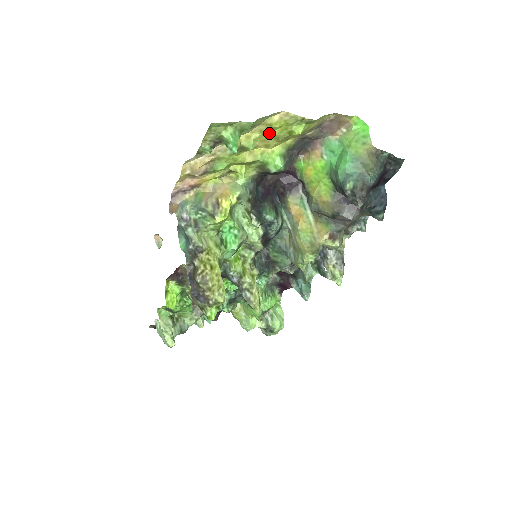
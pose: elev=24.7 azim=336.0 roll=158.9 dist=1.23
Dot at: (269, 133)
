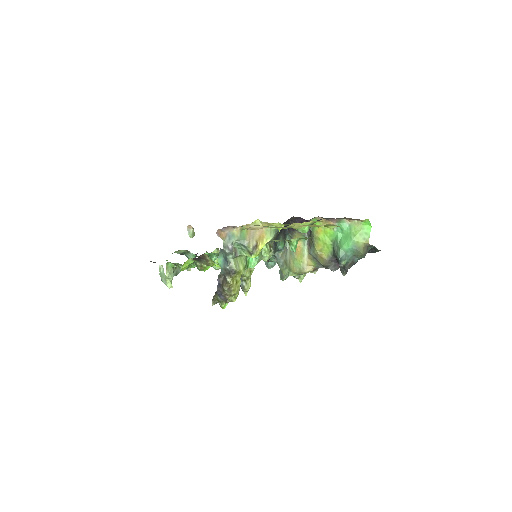
Dot at: (313, 224)
